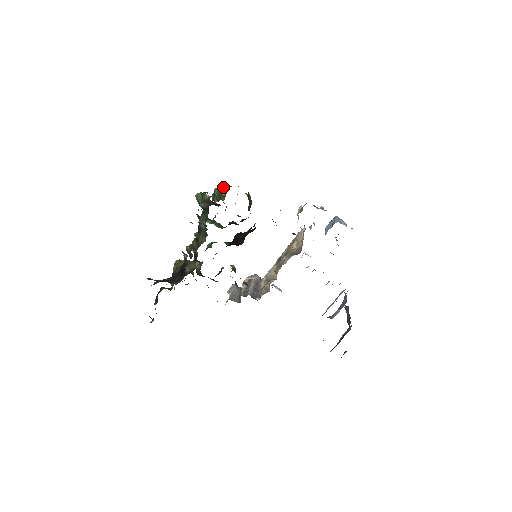
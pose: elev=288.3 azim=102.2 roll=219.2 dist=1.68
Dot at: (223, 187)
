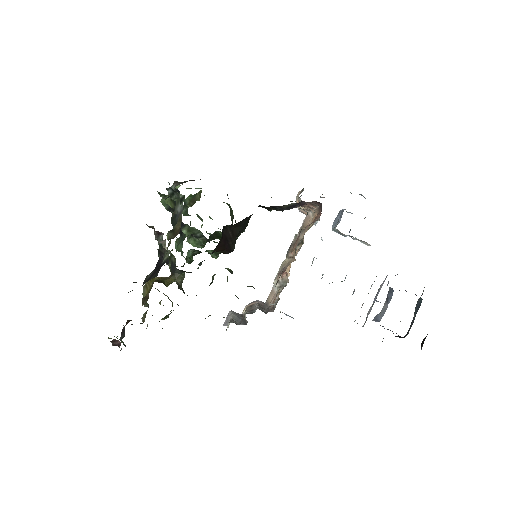
Dot at: (195, 194)
